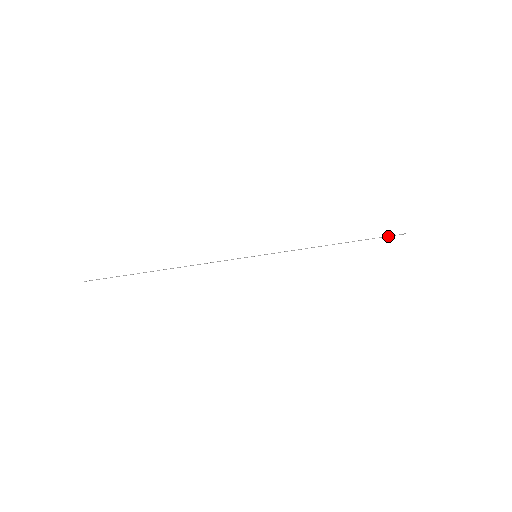
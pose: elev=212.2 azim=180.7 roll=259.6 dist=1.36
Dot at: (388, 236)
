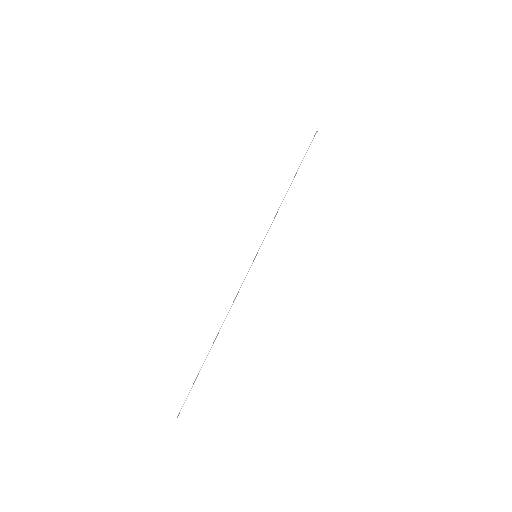
Dot at: occluded
